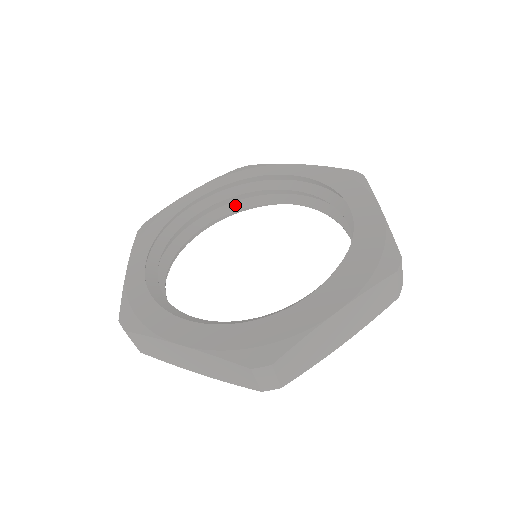
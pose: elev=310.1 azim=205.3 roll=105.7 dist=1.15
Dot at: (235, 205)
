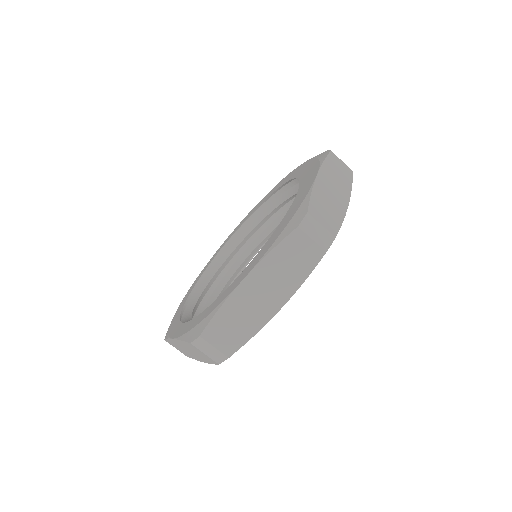
Dot at: (222, 282)
